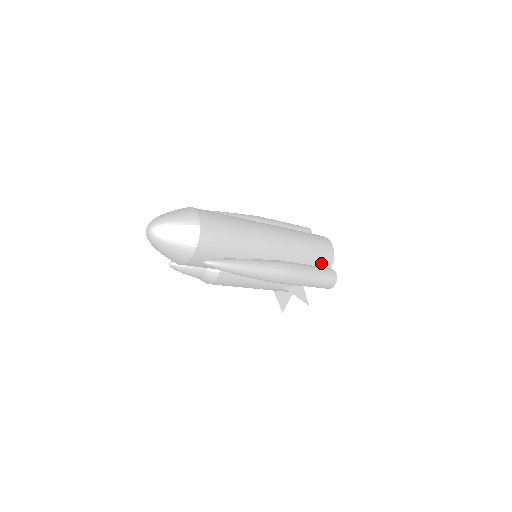
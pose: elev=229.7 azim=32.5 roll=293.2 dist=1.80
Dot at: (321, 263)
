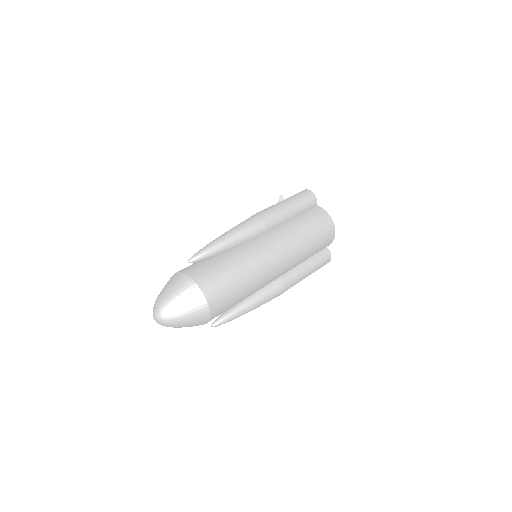
Dot at: occluded
